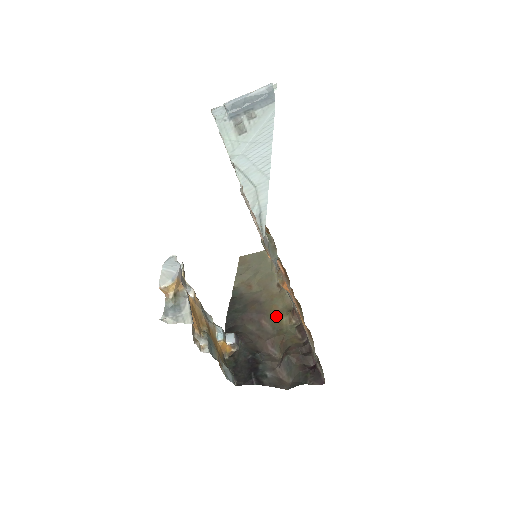
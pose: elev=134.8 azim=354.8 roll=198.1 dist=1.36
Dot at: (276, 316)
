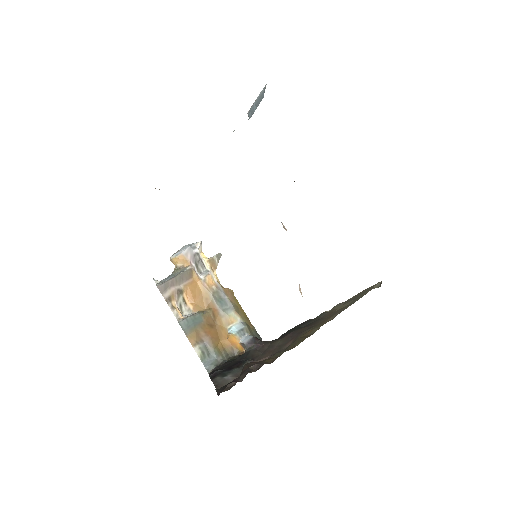
Dot at: (300, 339)
